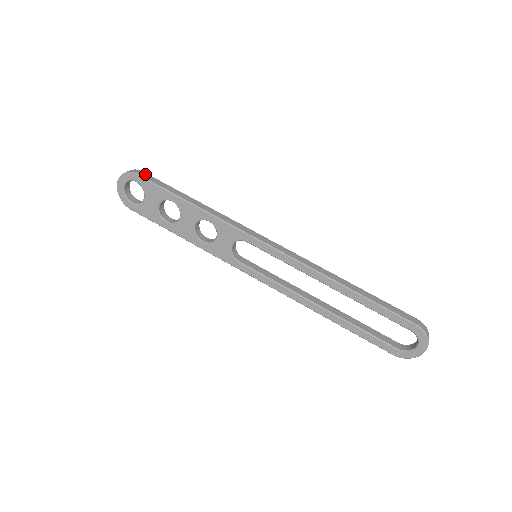
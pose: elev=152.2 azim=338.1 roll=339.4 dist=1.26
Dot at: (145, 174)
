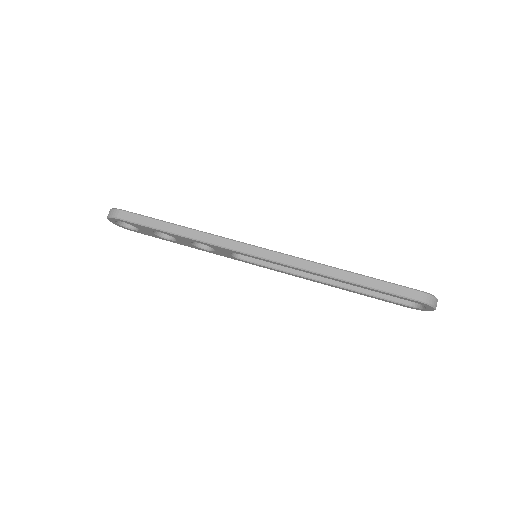
Dot at: (125, 214)
